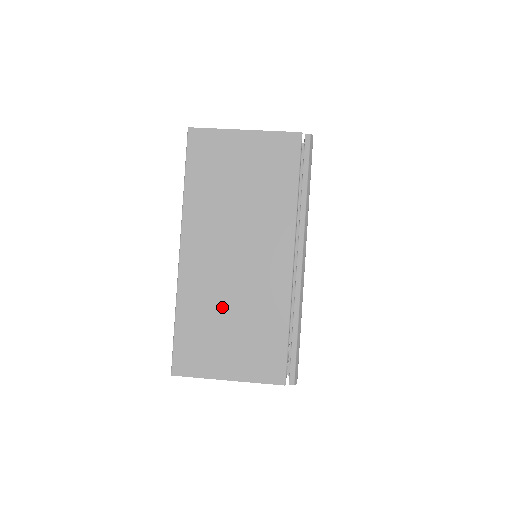
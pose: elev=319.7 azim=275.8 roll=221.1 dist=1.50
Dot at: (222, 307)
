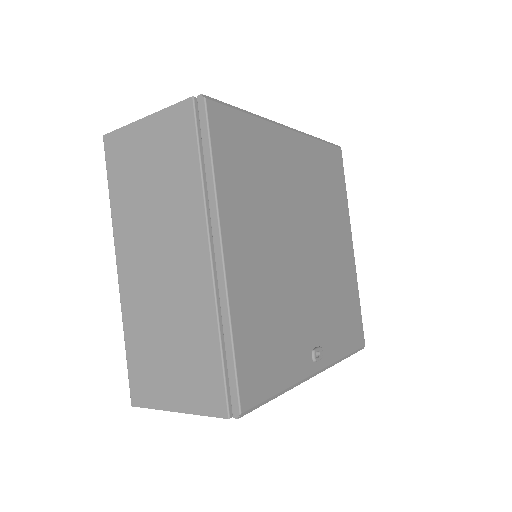
Dot at: occluded
